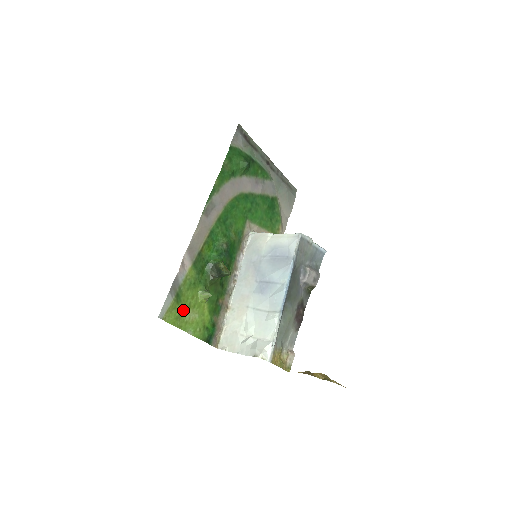
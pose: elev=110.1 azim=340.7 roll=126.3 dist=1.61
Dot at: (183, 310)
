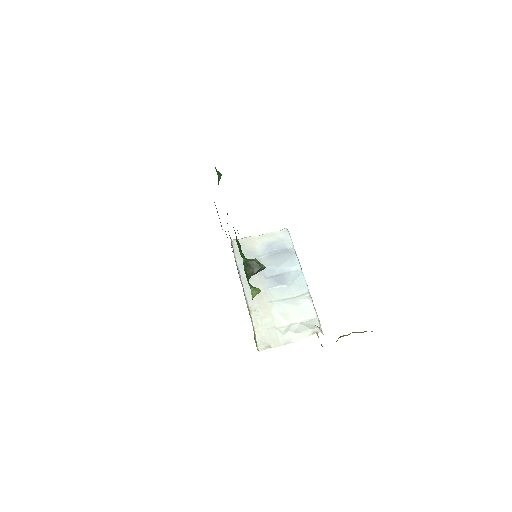
Dot at: occluded
